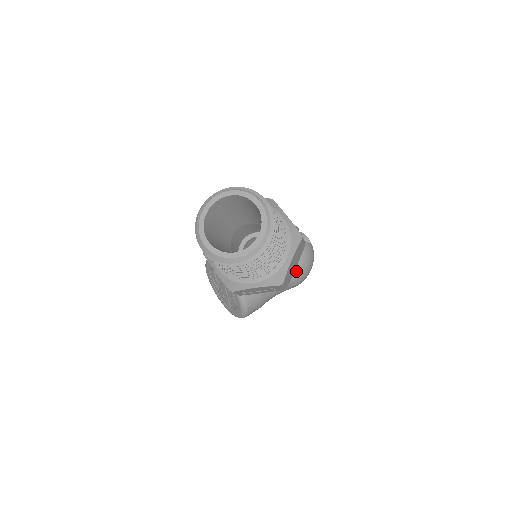
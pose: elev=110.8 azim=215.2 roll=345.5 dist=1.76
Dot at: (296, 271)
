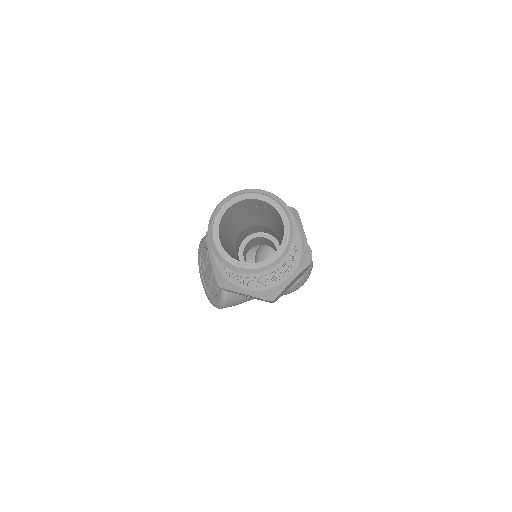
Dot at: occluded
